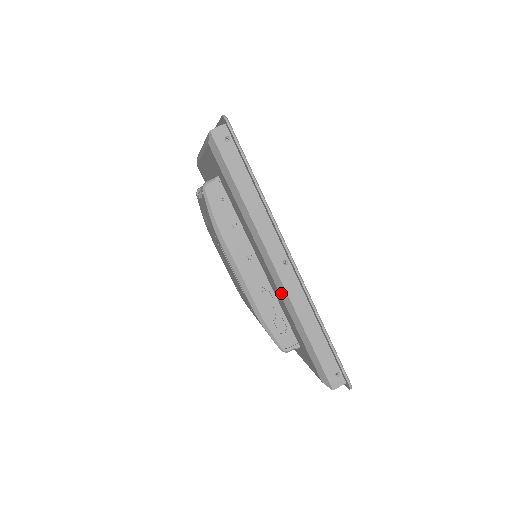
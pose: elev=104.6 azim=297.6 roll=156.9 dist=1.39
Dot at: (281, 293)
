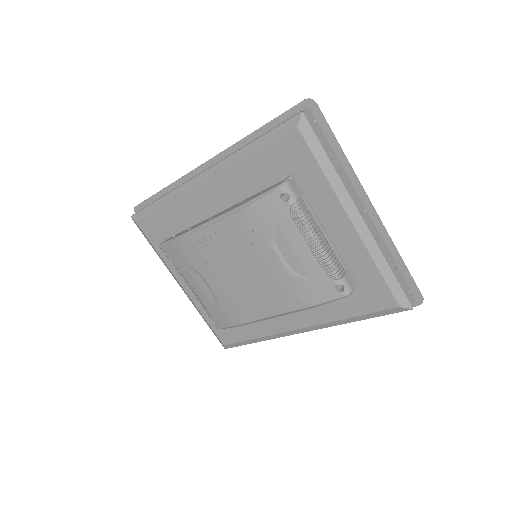
Dot at: (218, 171)
